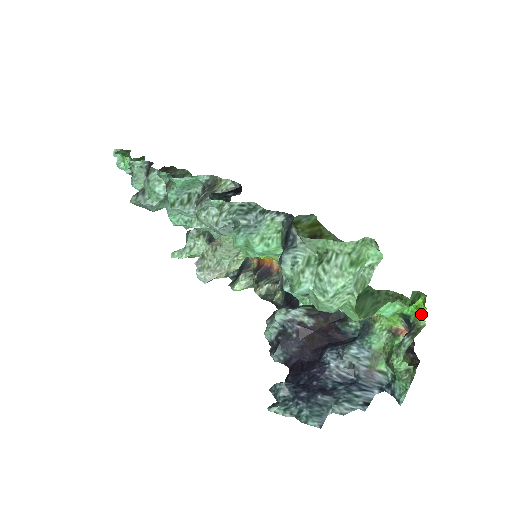
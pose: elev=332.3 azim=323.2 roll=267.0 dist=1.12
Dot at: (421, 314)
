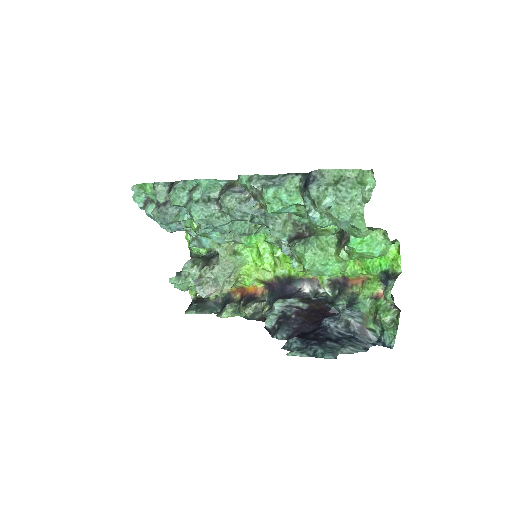
Dot at: (397, 262)
